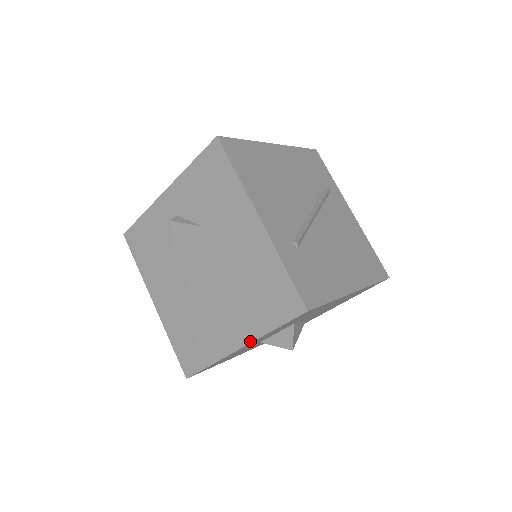
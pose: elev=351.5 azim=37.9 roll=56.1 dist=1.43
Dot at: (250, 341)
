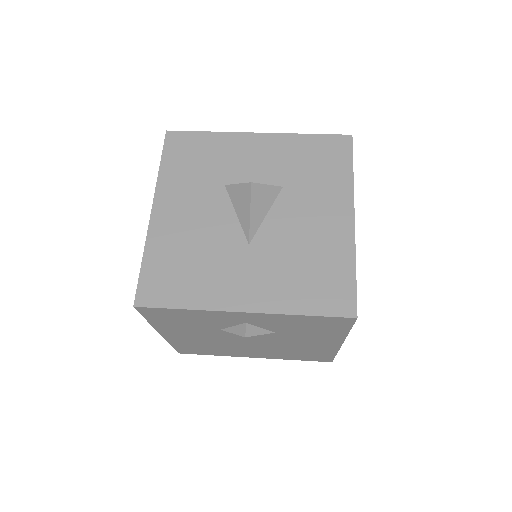
Dot at: occluded
